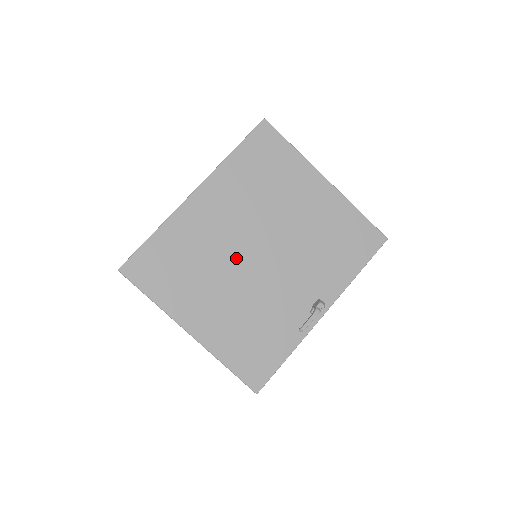
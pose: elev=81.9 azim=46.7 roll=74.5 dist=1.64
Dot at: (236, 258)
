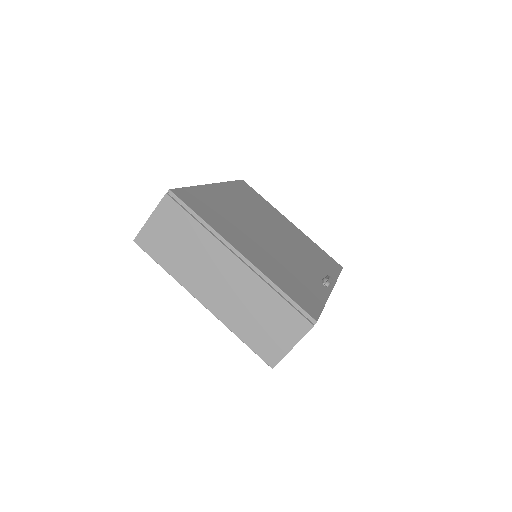
Dot at: (256, 229)
